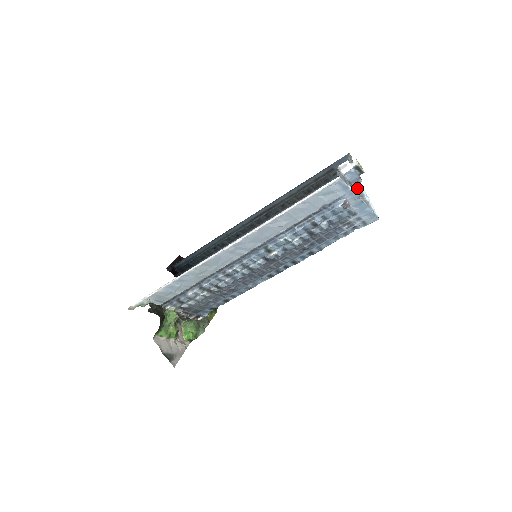
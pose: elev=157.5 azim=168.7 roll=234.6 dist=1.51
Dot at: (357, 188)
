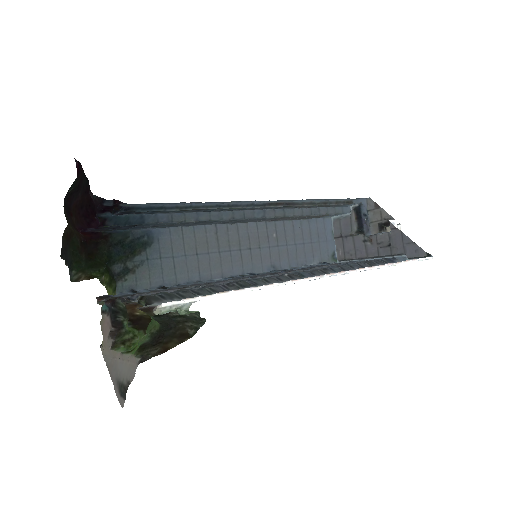
Dot at: (342, 225)
